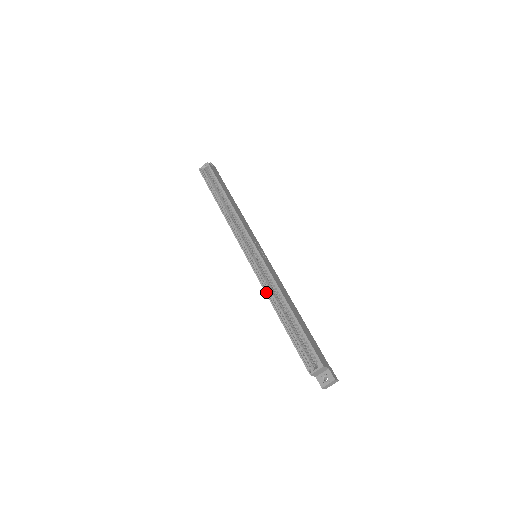
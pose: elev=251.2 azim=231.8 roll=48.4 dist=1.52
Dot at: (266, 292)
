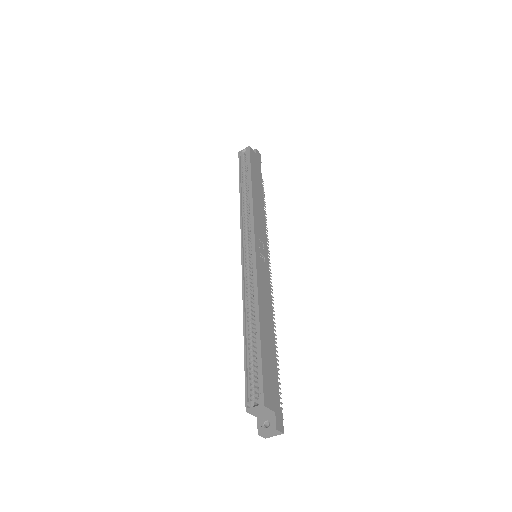
Dot at: (243, 297)
